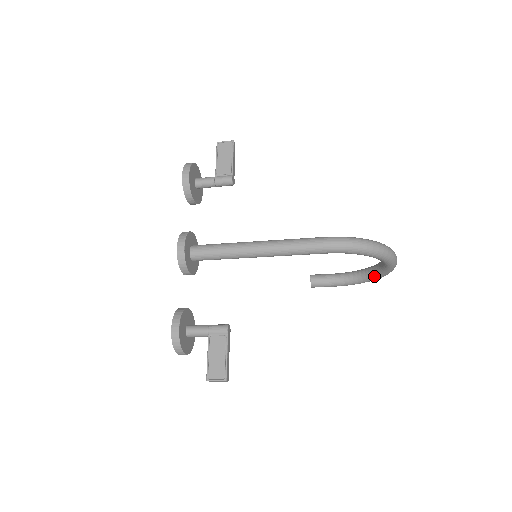
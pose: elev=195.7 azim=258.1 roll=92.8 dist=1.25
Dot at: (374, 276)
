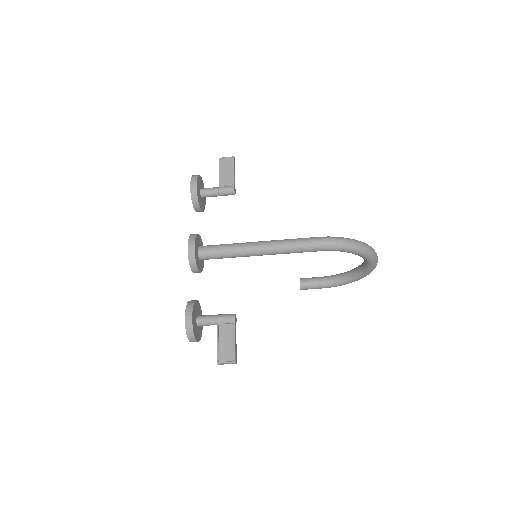
Dot at: (357, 276)
